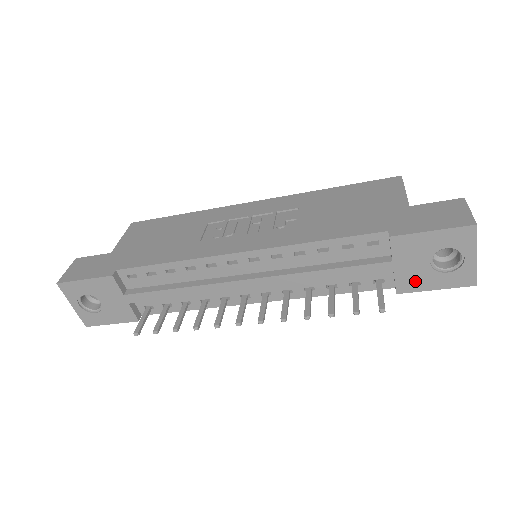
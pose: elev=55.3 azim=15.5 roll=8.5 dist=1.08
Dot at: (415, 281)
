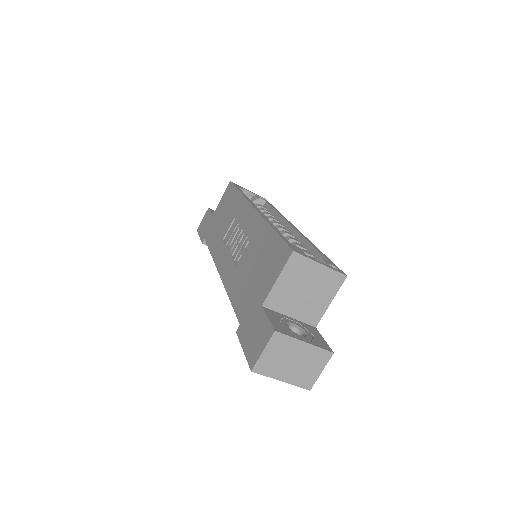
Dot at: occluded
